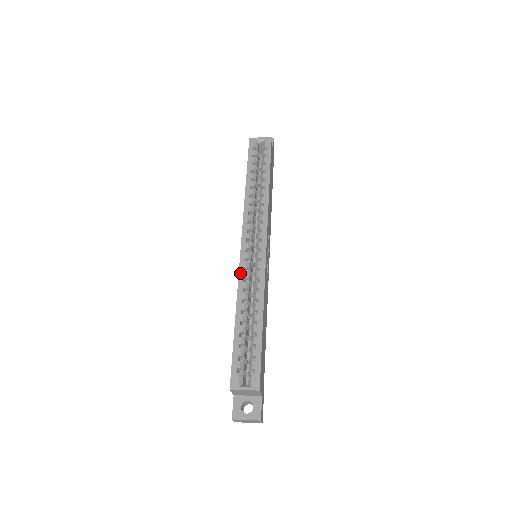
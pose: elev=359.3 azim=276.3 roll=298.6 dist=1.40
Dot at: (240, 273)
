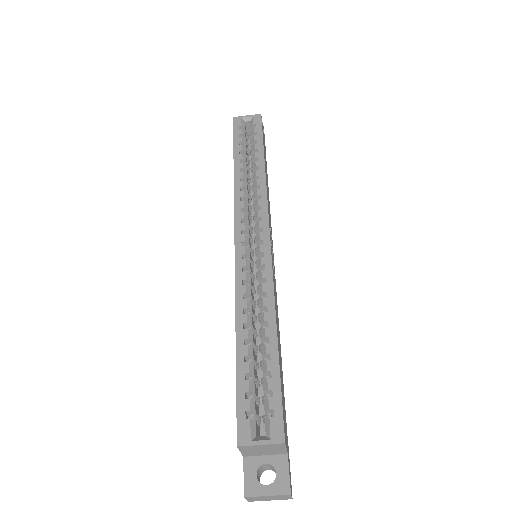
Dot at: (237, 274)
